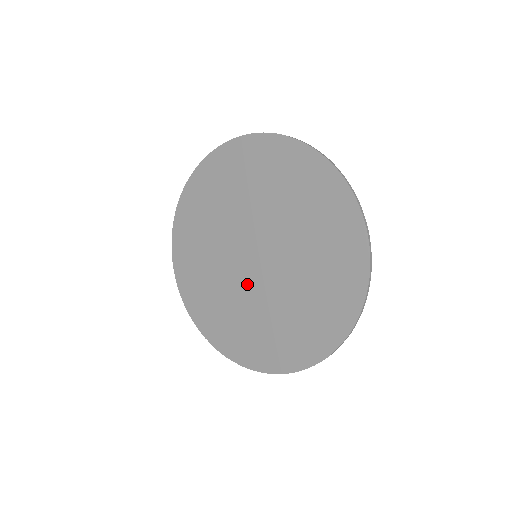
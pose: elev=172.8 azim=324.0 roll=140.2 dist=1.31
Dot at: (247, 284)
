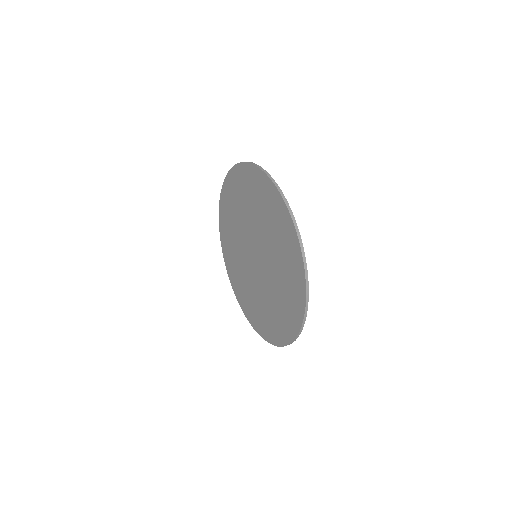
Dot at: (246, 259)
